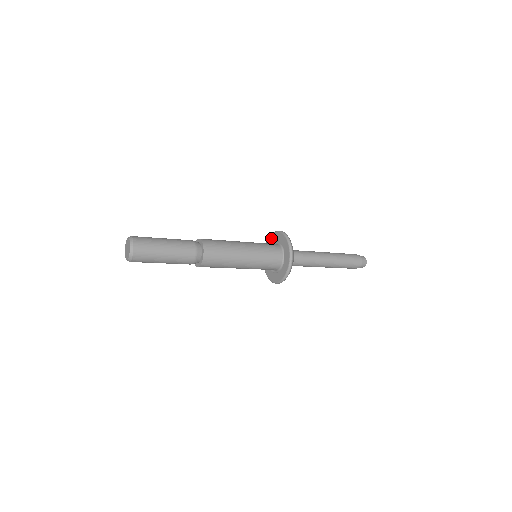
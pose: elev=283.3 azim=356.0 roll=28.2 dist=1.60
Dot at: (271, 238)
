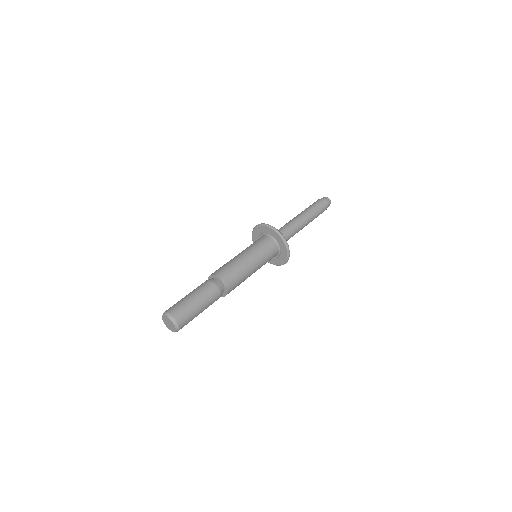
Dot at: occluded
